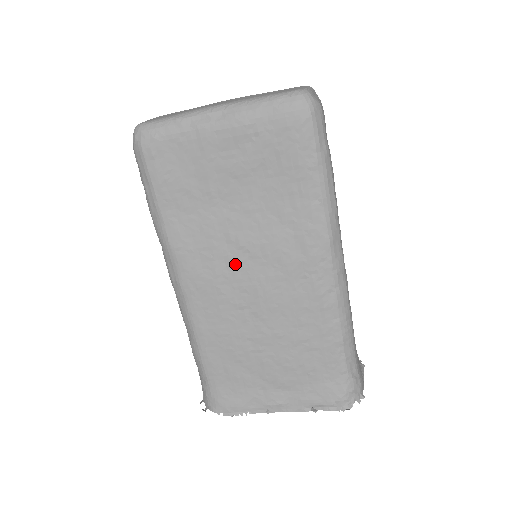
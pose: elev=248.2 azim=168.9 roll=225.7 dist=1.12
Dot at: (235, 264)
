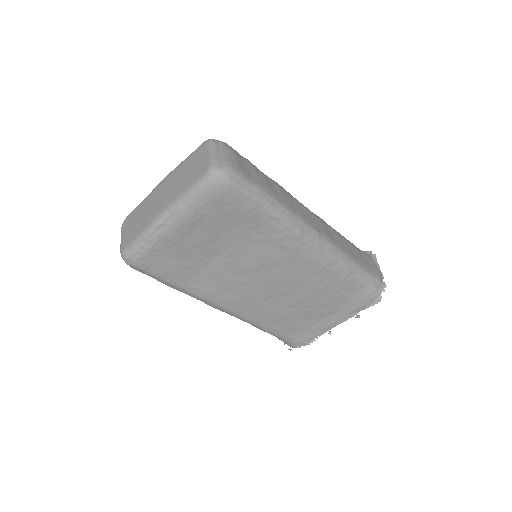
Dot at: (248, 281)
